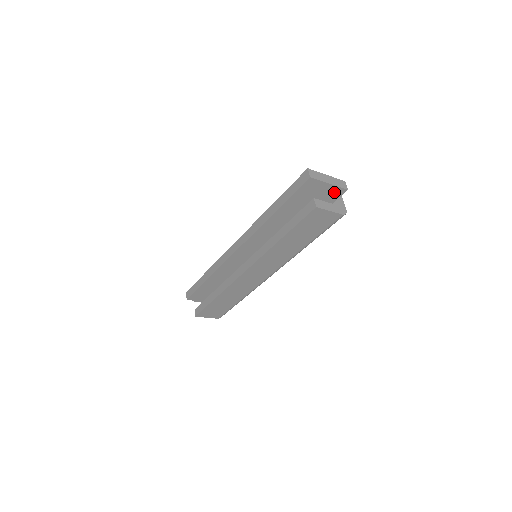
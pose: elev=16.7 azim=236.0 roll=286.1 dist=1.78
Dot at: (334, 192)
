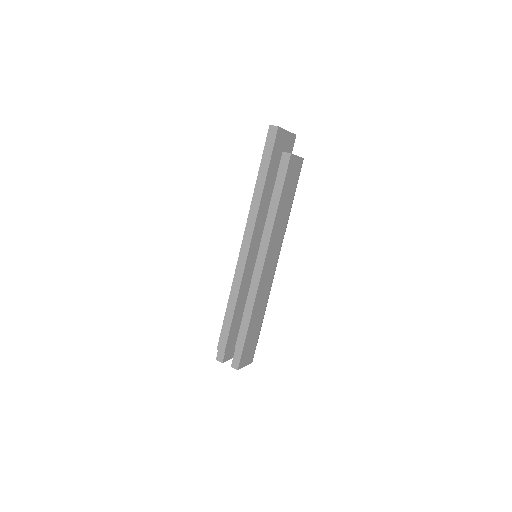
Dot at: (291, 140)
